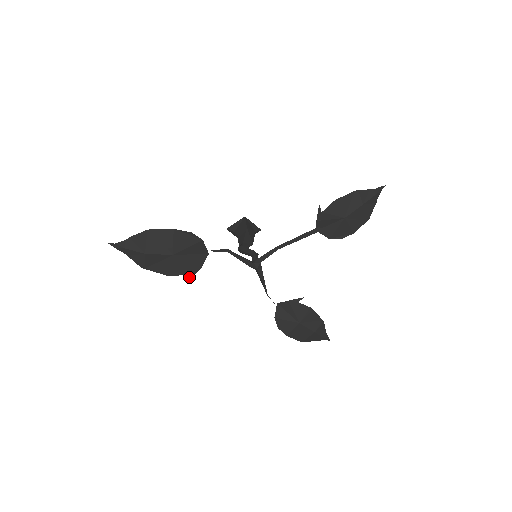
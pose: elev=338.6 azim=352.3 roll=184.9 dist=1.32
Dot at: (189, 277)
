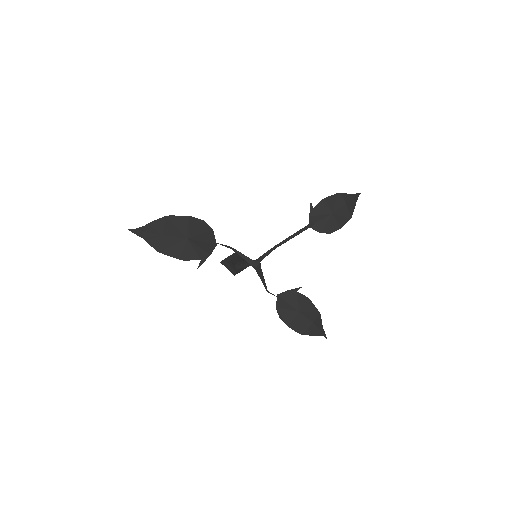
Dot at: (199, 263)
